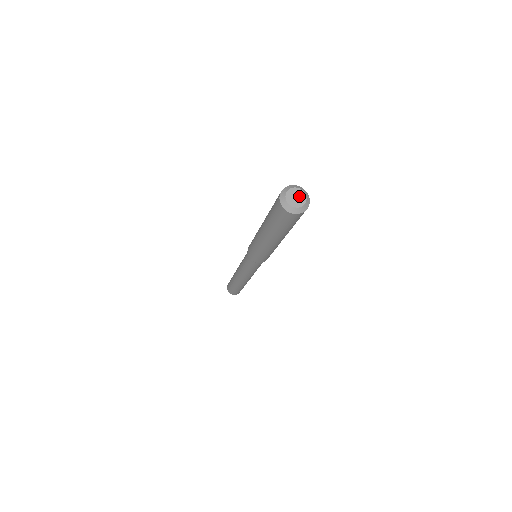
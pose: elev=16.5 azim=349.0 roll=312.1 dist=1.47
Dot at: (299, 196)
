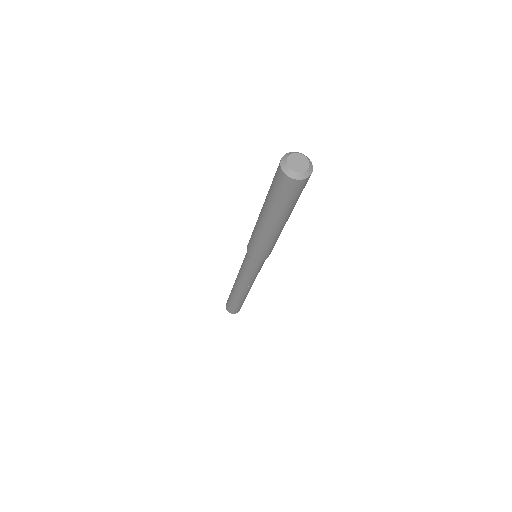
Dot at: (300, 160)
